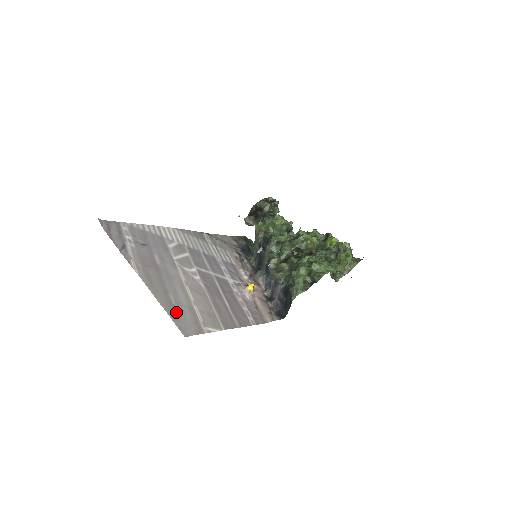
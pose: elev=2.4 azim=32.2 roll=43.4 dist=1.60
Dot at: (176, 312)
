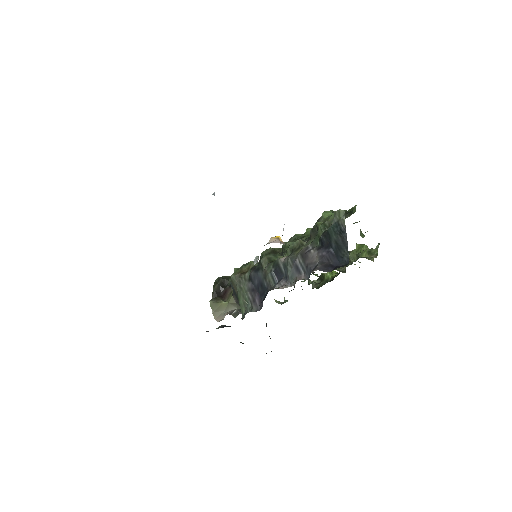
Dot at: occluded
